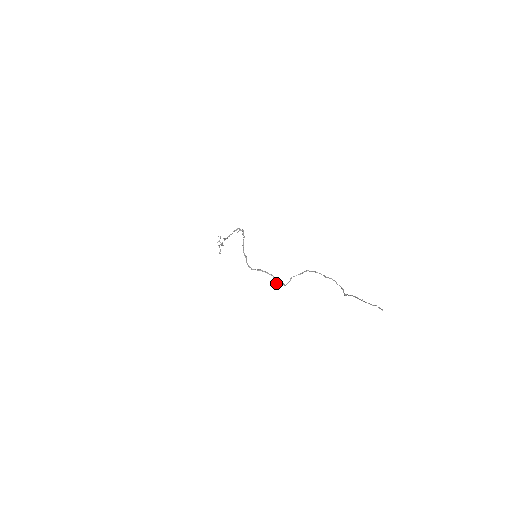
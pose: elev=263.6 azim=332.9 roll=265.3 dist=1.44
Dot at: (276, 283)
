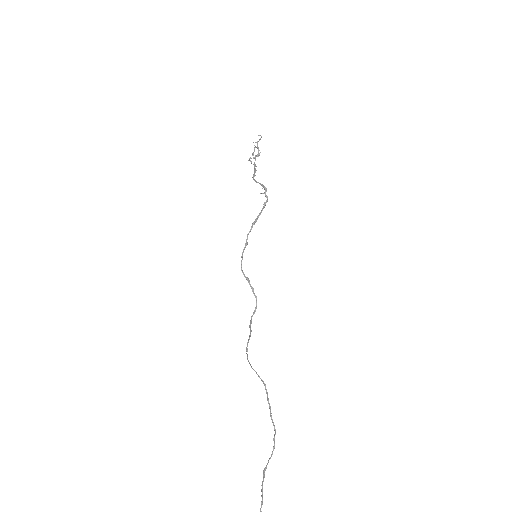
Dot at: (253, 312)
